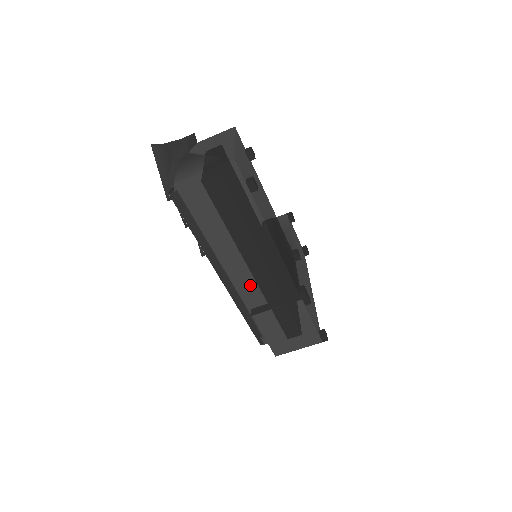
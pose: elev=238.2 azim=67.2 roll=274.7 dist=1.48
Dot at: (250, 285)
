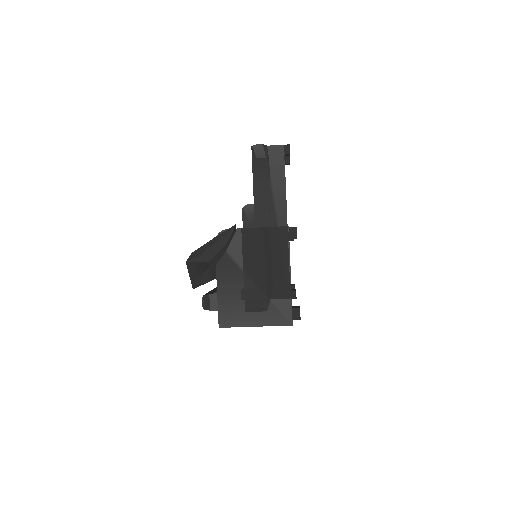
Dot at: occluded
